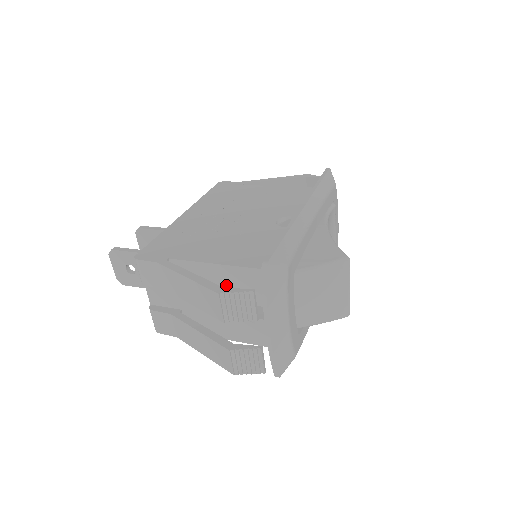
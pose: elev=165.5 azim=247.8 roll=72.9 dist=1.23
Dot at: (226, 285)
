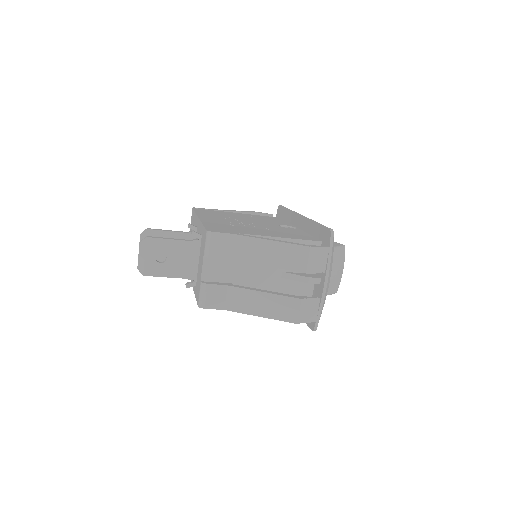
Dot at: occluded
